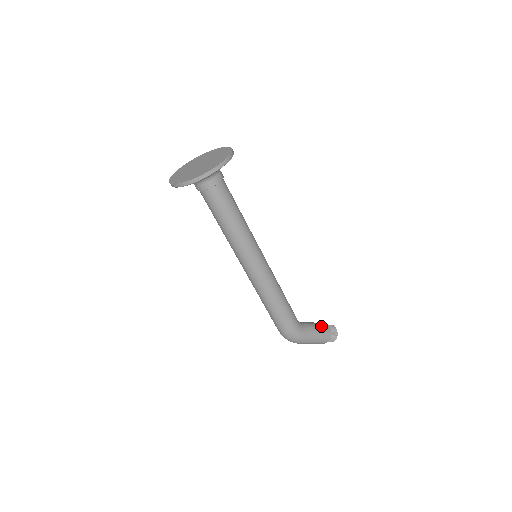
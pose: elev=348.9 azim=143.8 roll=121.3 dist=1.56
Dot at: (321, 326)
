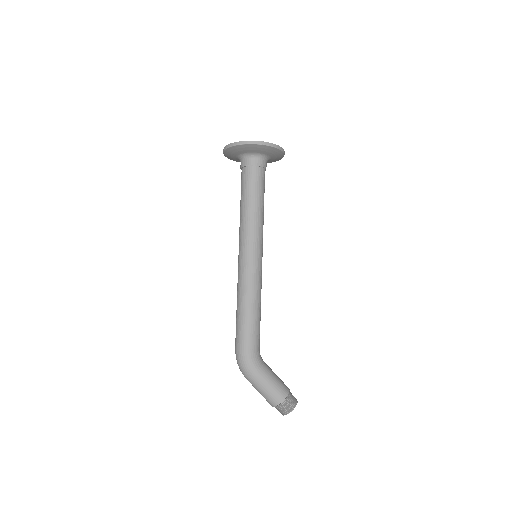
Dot at: (281, 381)
